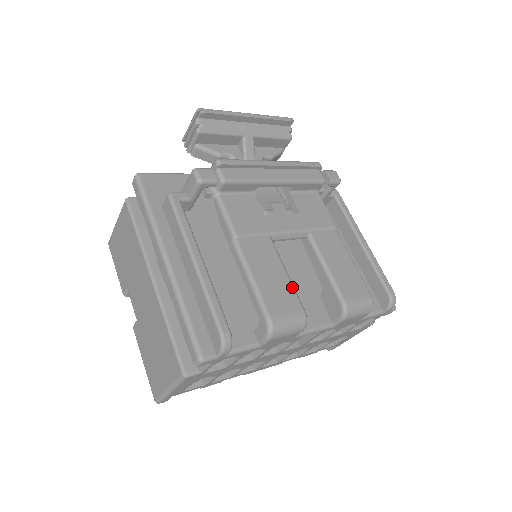
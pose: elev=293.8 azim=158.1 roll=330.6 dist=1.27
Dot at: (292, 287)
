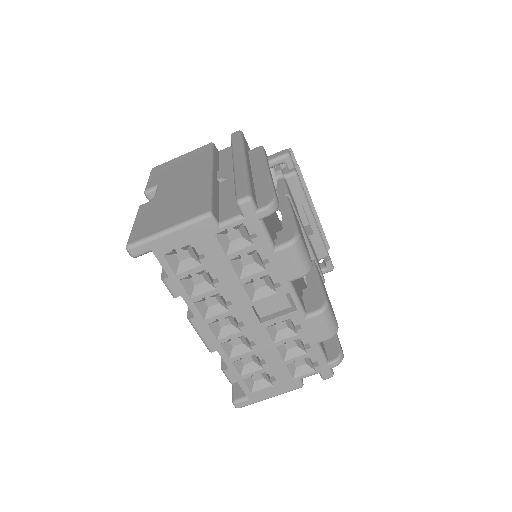
Dot at: occluded
